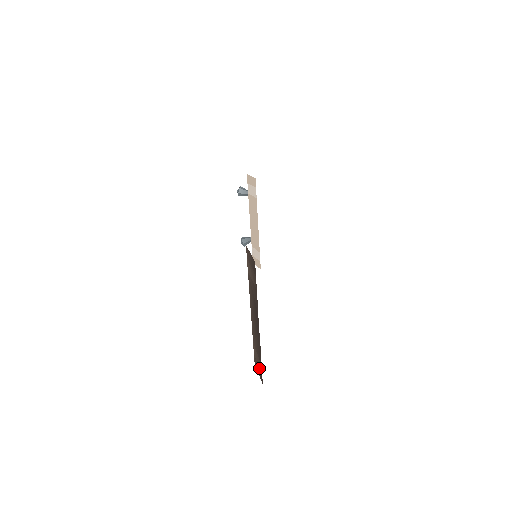
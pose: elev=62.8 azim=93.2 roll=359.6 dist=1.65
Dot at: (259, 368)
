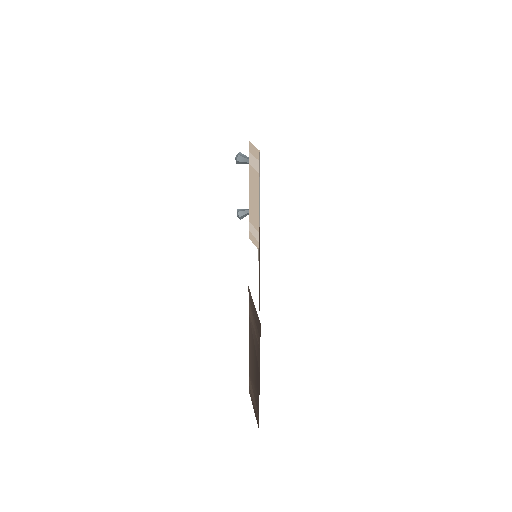
Dot at: (255, 411)
